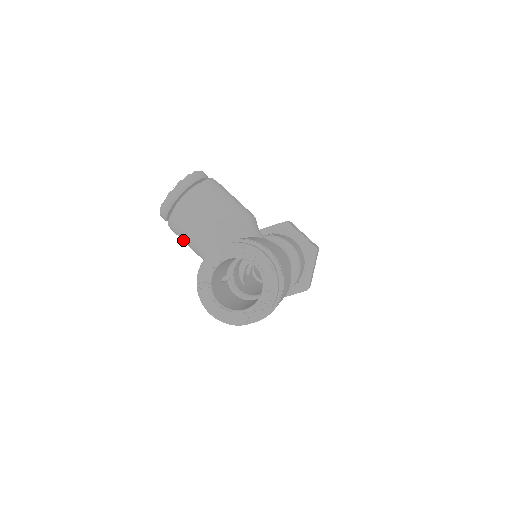
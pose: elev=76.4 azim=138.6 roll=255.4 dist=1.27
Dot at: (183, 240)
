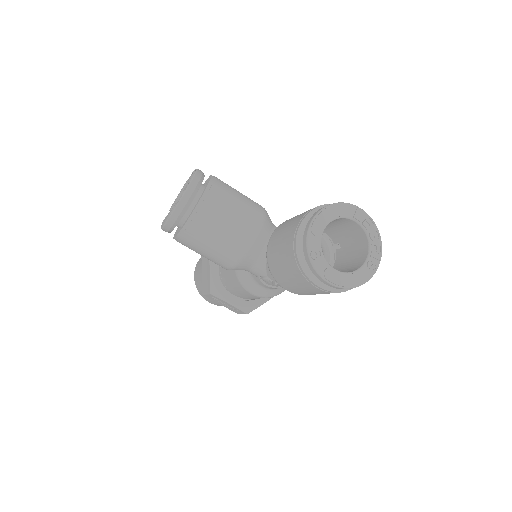
Dot at: (201, 246)
